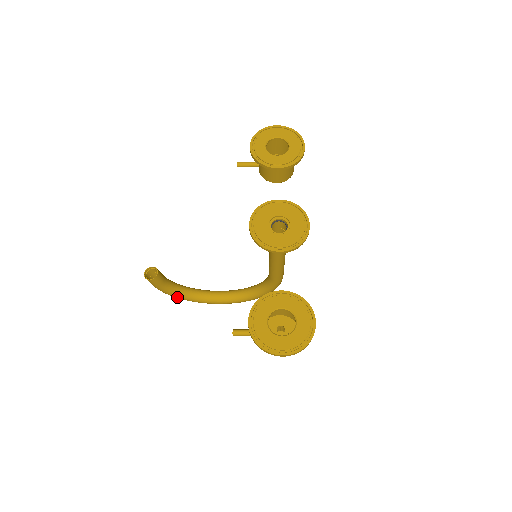
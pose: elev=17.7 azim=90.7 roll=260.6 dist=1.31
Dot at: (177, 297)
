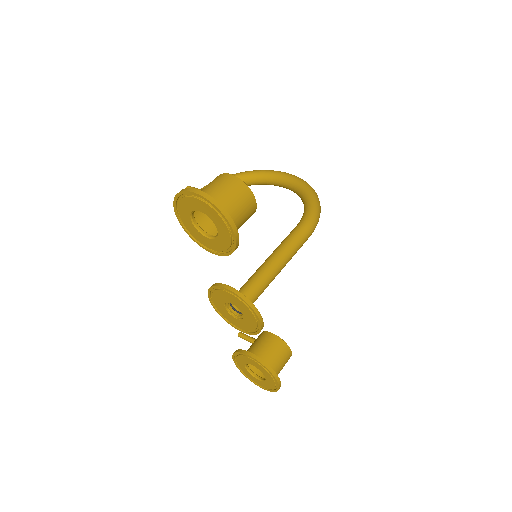
Dot at: occluded
